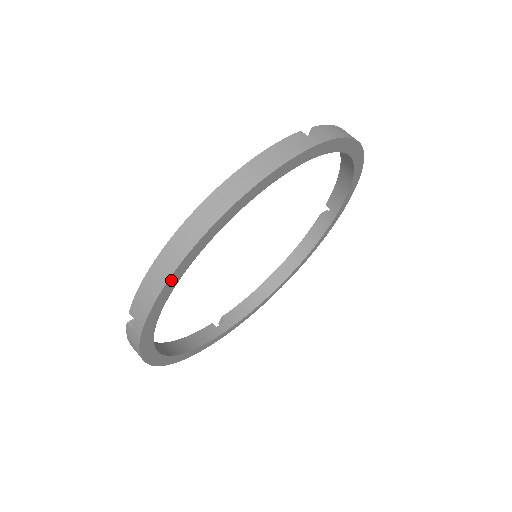
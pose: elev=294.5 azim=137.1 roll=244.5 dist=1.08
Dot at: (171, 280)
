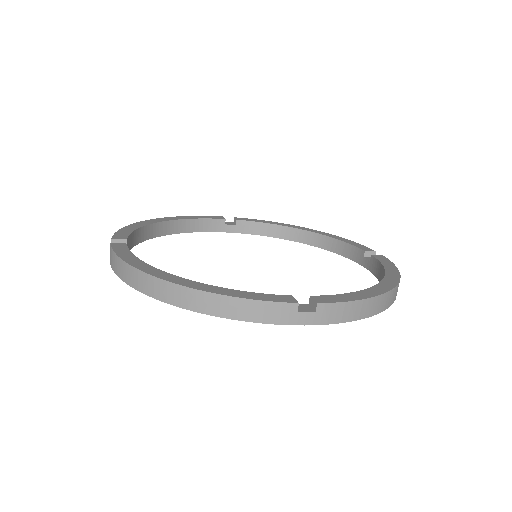
Dot at: occluded
